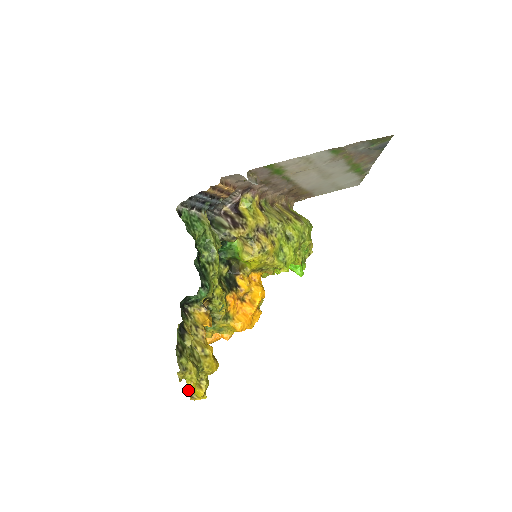
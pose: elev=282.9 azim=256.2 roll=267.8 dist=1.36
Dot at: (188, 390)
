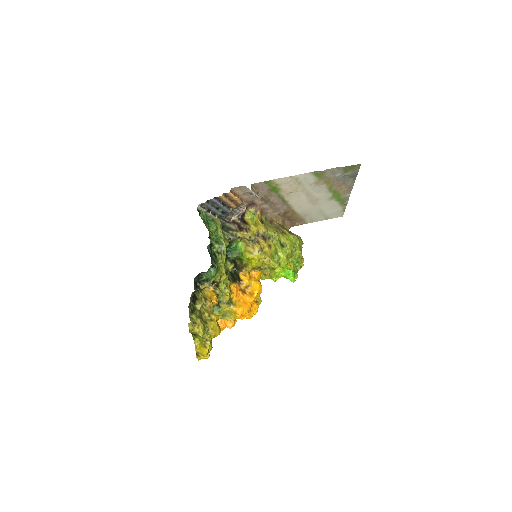
Dot at: (195, 350)
